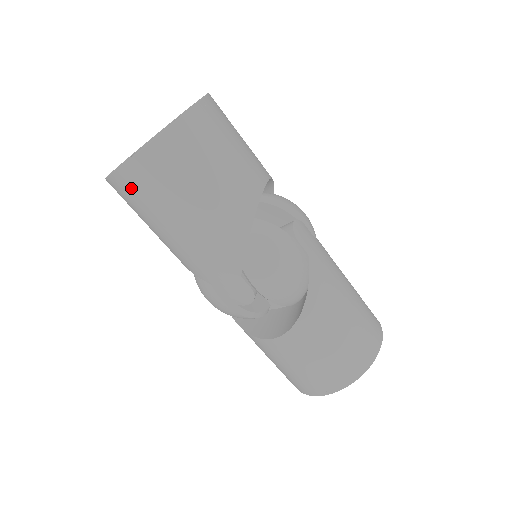
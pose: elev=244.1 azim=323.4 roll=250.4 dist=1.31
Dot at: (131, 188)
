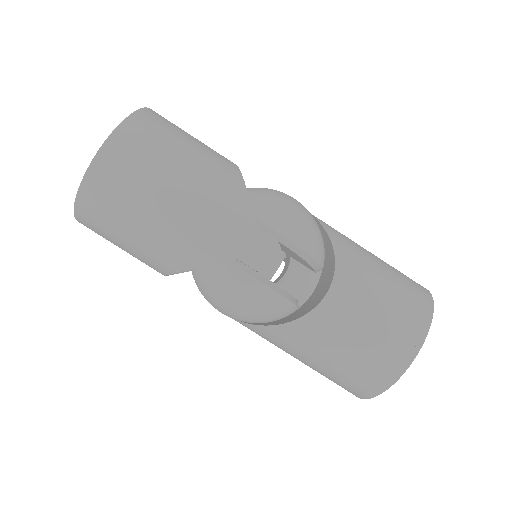
Dot at: (112, 174)
